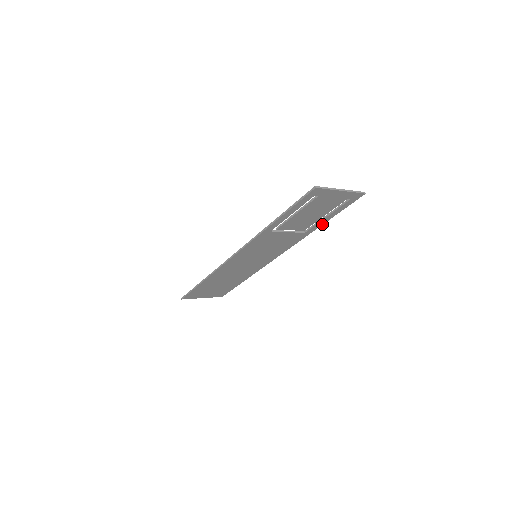
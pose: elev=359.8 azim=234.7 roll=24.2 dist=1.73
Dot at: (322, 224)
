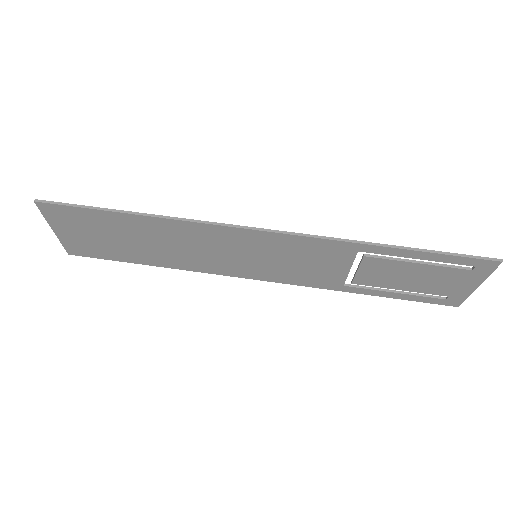
Dot at: (370, 294)
